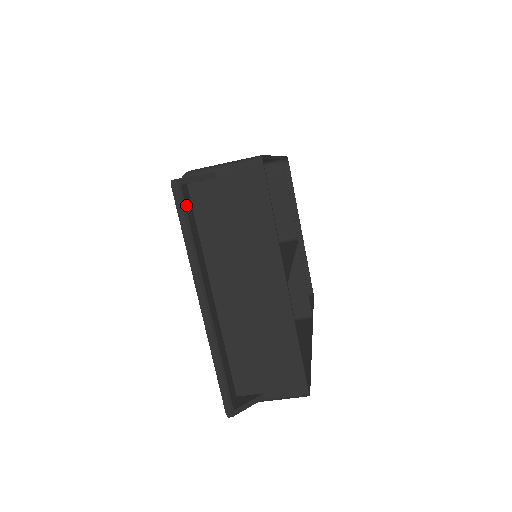
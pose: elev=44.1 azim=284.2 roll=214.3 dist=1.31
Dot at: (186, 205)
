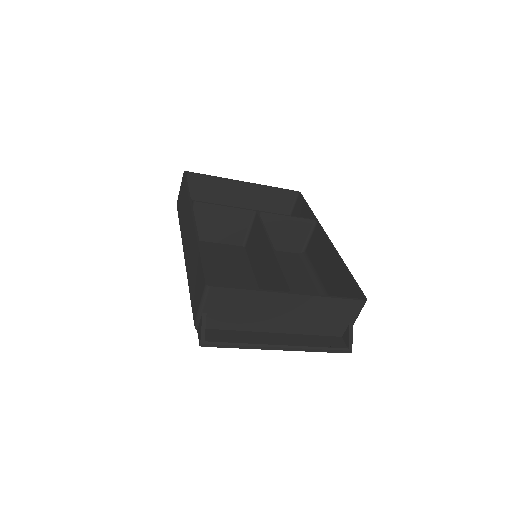
Dot at: (217, 338)
